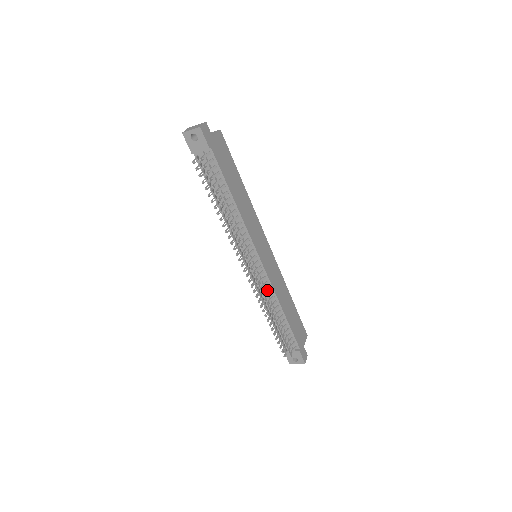
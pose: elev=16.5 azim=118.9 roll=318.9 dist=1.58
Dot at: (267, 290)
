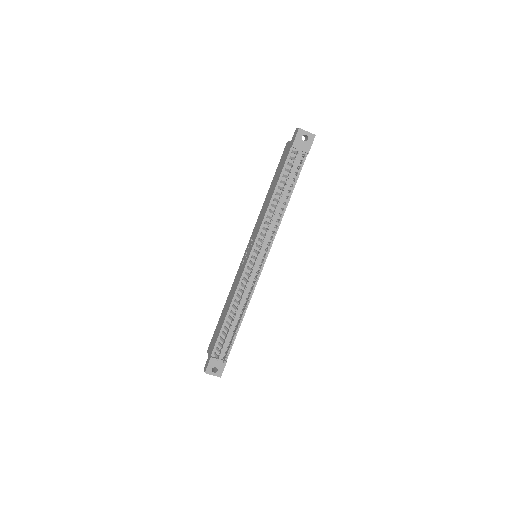
Dot at: occluded
